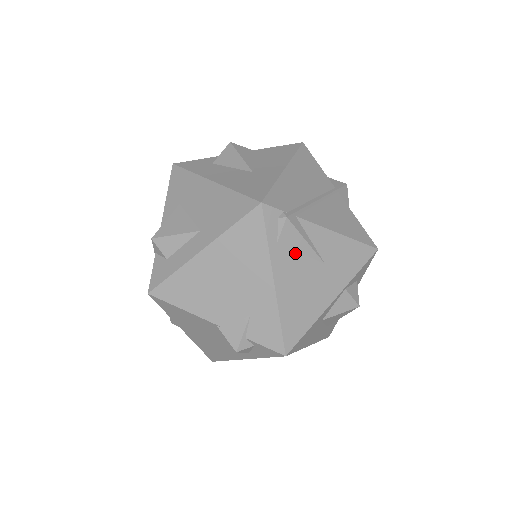
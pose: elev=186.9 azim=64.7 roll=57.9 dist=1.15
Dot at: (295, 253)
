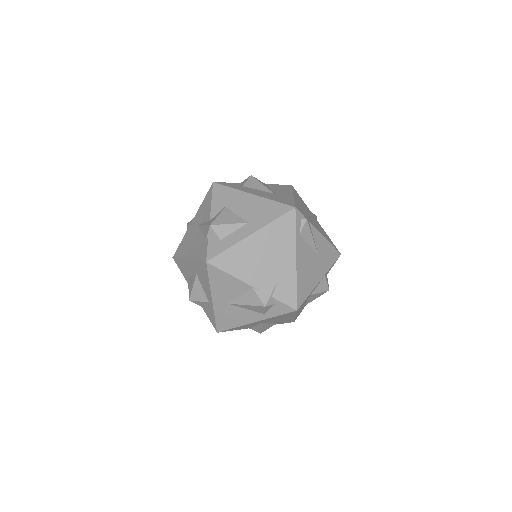
Dot at: (306, 244)
